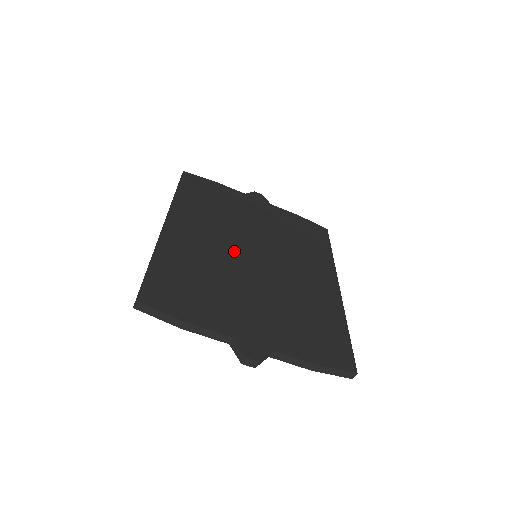
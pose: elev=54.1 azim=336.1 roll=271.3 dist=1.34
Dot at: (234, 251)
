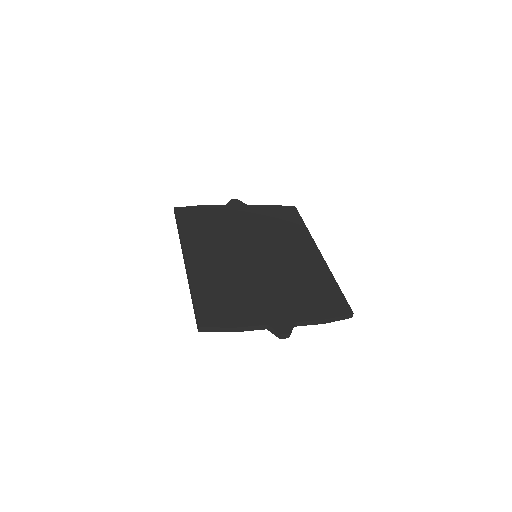
Dot at: (240, 260)
